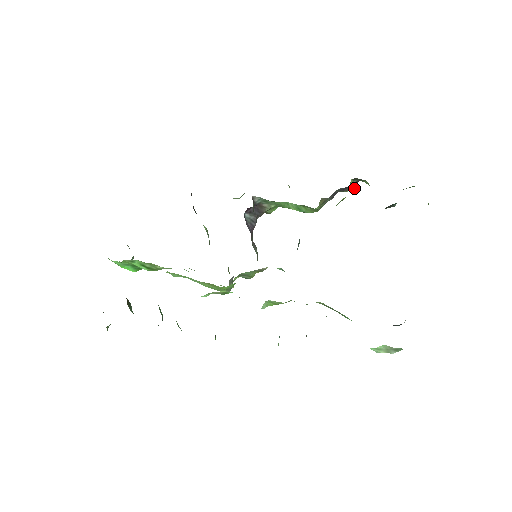
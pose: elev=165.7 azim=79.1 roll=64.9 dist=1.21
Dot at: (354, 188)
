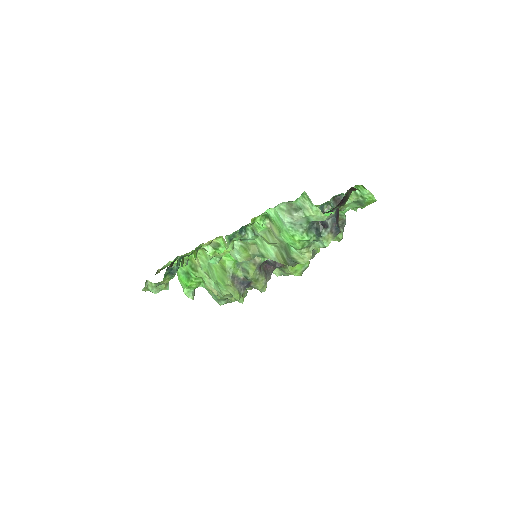
Dot at: (342, 235)
